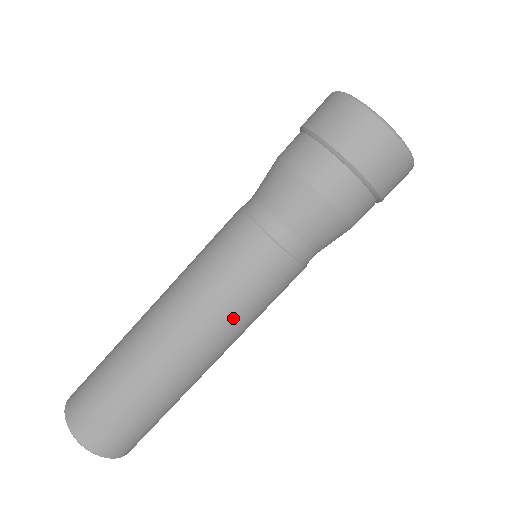
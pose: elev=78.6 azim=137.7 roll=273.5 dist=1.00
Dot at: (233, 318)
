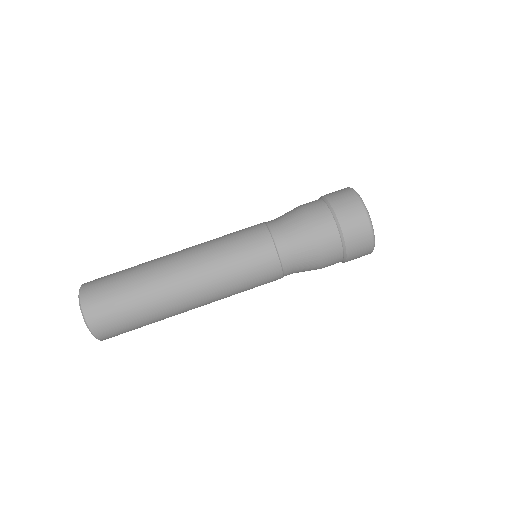
Dot at: (230, 292)
